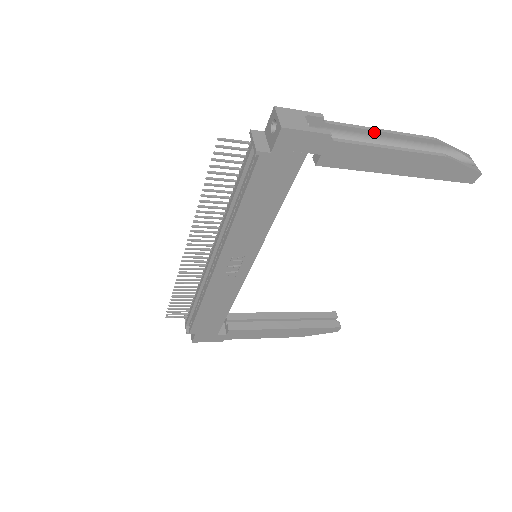
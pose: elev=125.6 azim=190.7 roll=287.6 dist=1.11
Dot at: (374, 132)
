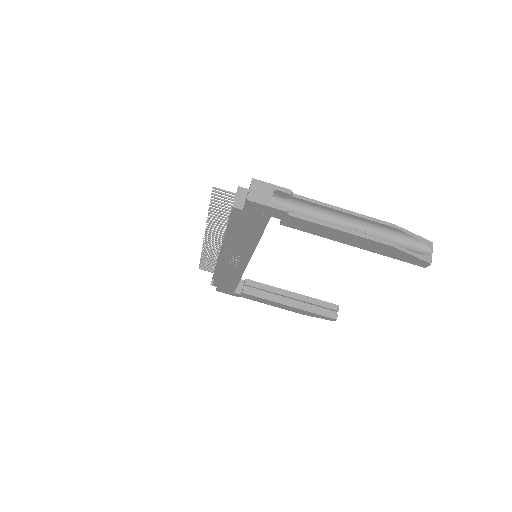
Dot at: (336, 210)
